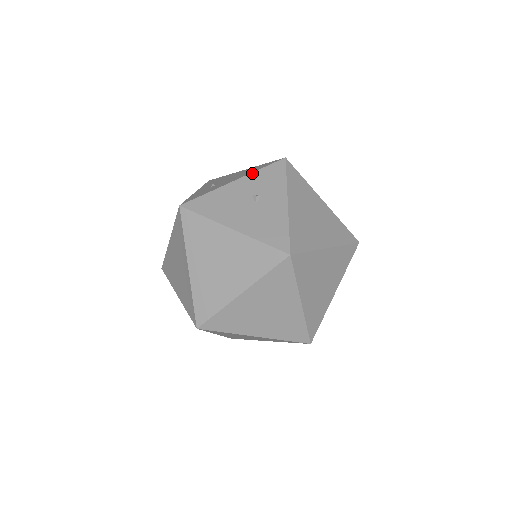
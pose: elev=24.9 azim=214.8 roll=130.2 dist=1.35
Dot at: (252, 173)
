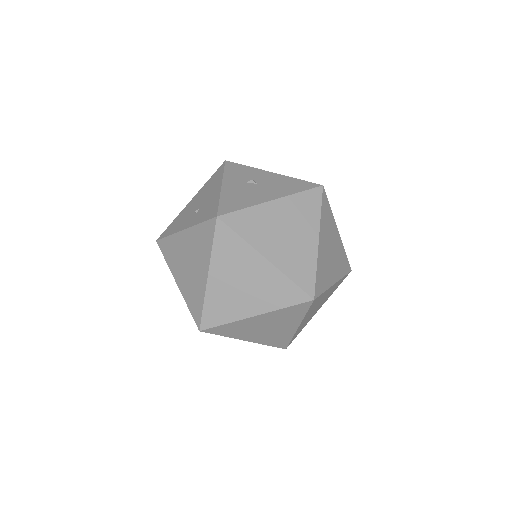
Dot at: (224, 176)
